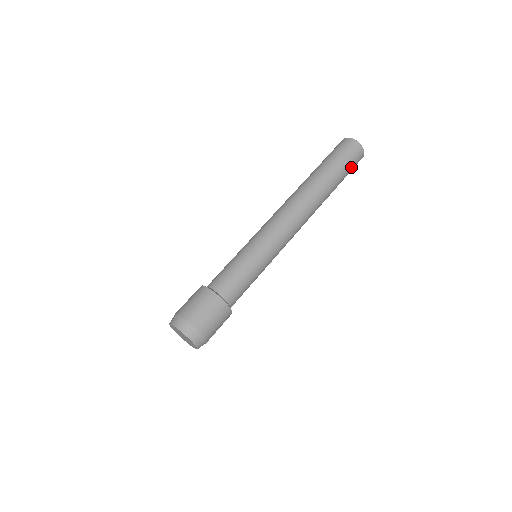
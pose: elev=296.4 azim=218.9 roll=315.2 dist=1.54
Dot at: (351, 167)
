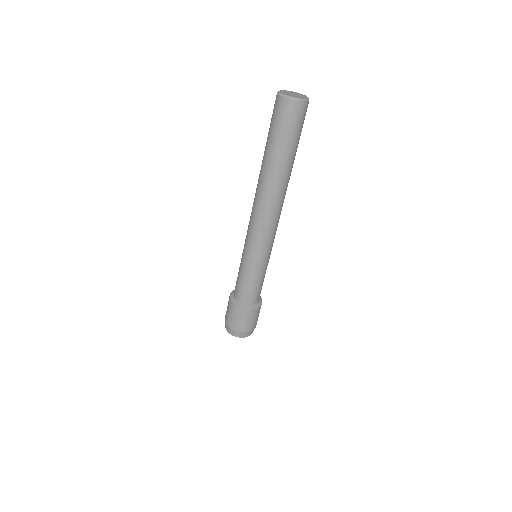
Dot at: (295, 129)
